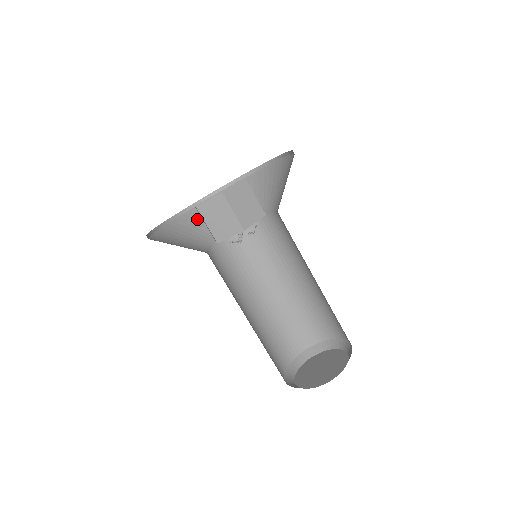
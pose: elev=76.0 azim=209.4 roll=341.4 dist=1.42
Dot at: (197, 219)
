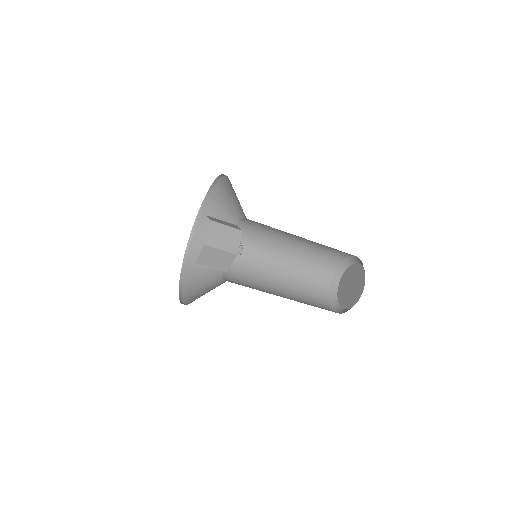
Dot at: (216, 207)
